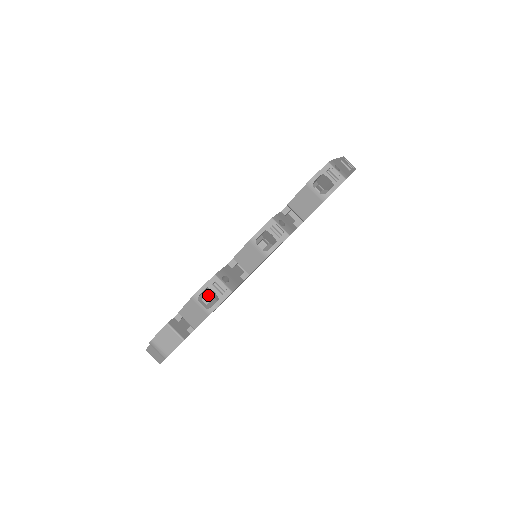
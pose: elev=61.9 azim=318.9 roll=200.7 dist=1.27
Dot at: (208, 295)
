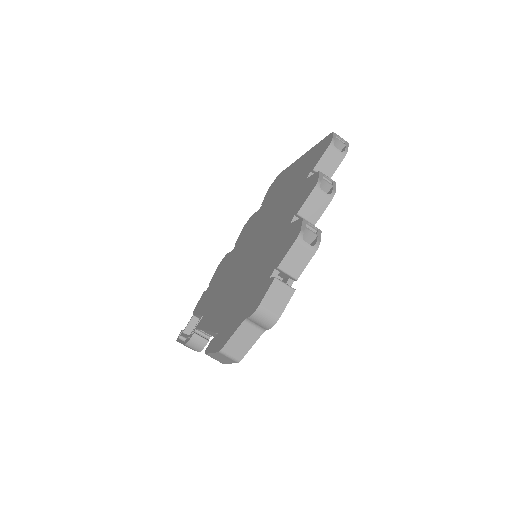
Dot at: occluded
